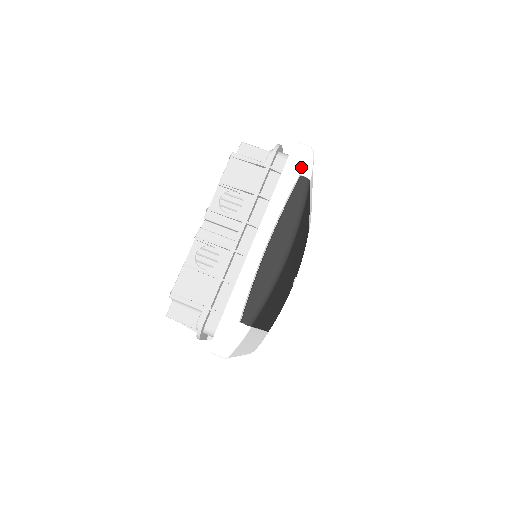
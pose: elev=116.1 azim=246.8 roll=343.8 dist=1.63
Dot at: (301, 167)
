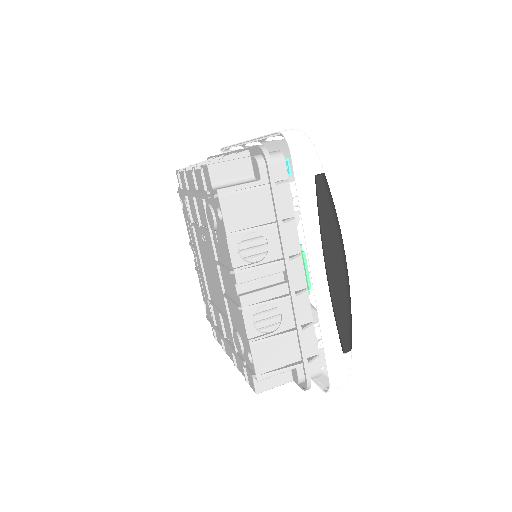
Dot at: (311, 165)
